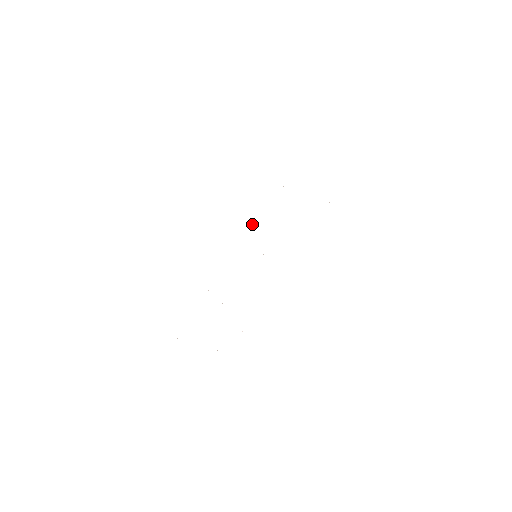
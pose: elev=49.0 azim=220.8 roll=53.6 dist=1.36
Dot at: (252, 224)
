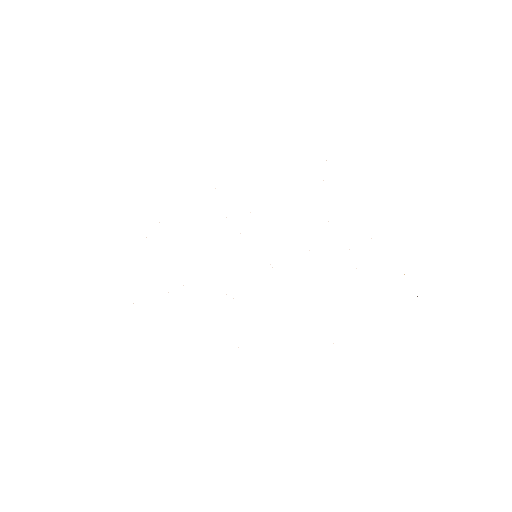
Dot at: occluded
